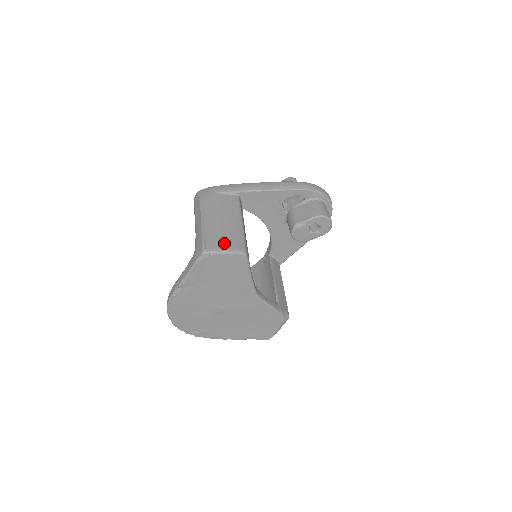
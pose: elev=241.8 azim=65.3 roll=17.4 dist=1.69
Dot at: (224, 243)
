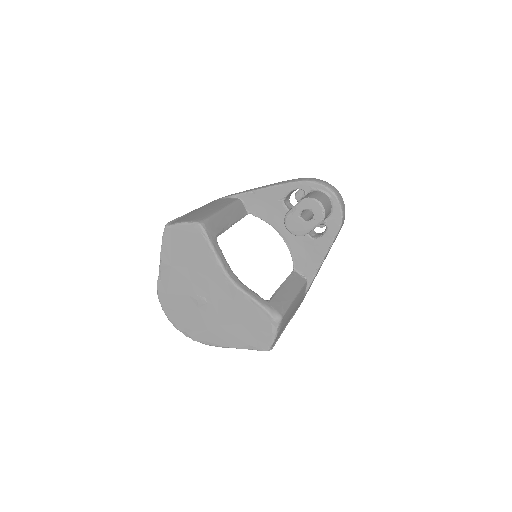
Dot at: (188, 219)
